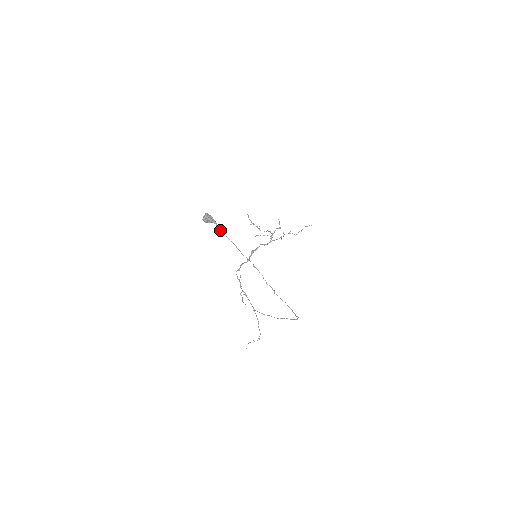
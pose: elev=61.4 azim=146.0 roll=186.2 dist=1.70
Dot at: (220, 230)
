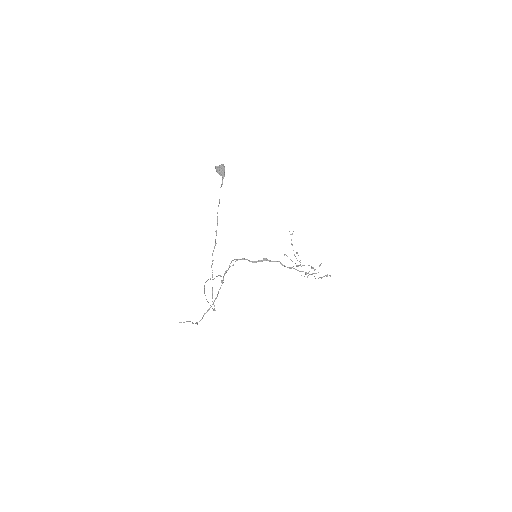
Dot at: (221, 185)
